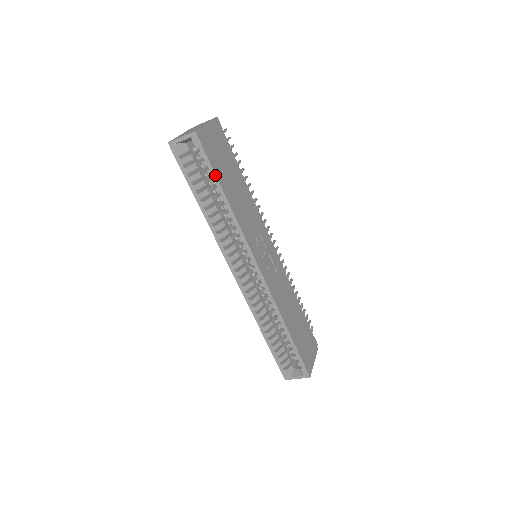
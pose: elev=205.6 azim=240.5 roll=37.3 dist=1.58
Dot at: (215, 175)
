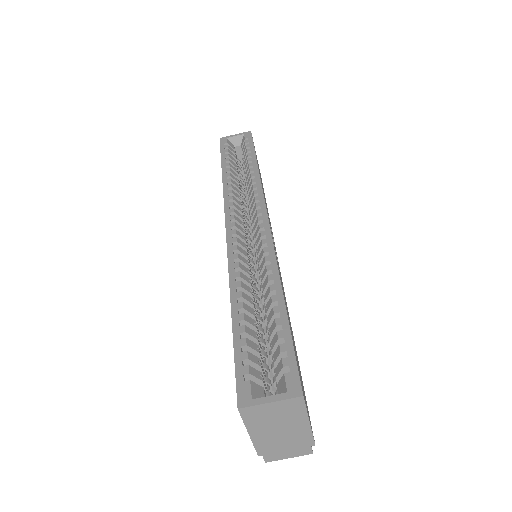
Dot at: (254, 151)
